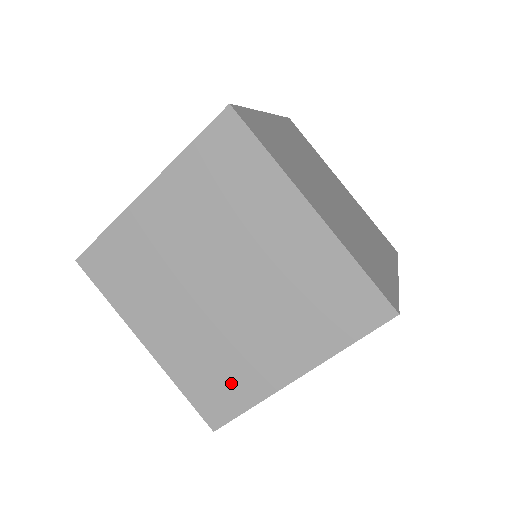
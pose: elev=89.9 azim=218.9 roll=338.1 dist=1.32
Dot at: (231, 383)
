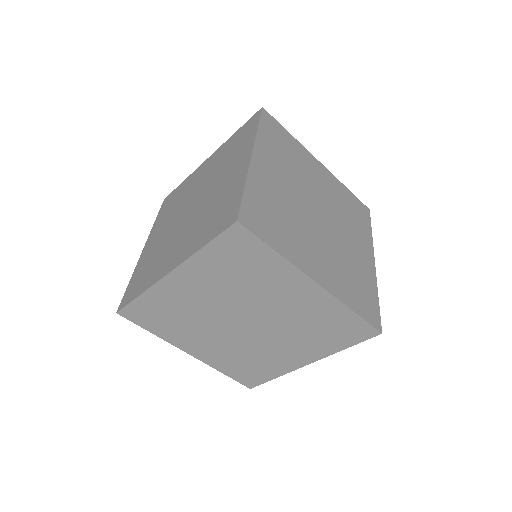
Dot at: (260, 368)
